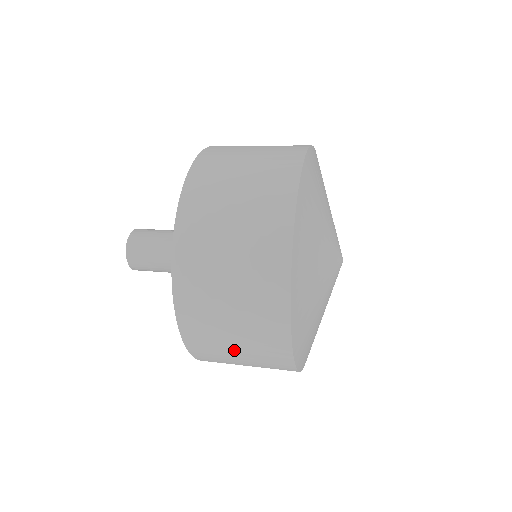
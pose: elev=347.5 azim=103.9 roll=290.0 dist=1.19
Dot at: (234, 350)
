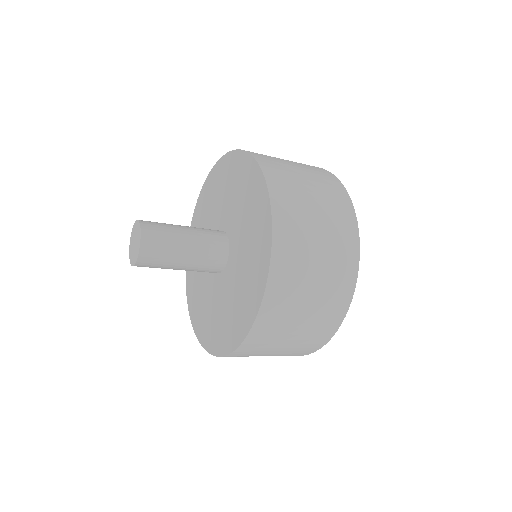
Dot at: (315, 237)
